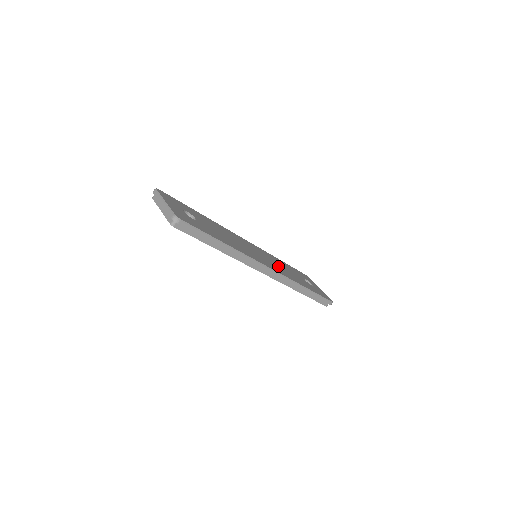
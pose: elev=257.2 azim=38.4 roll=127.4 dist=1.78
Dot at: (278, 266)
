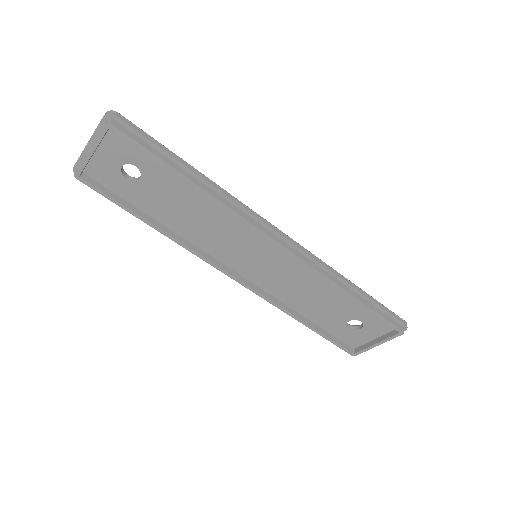
Dot at: occluded
